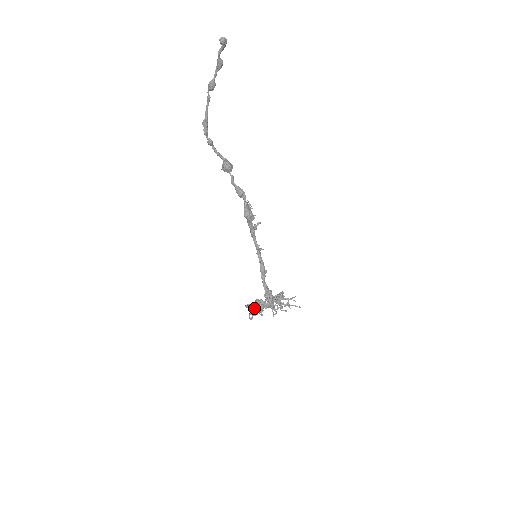
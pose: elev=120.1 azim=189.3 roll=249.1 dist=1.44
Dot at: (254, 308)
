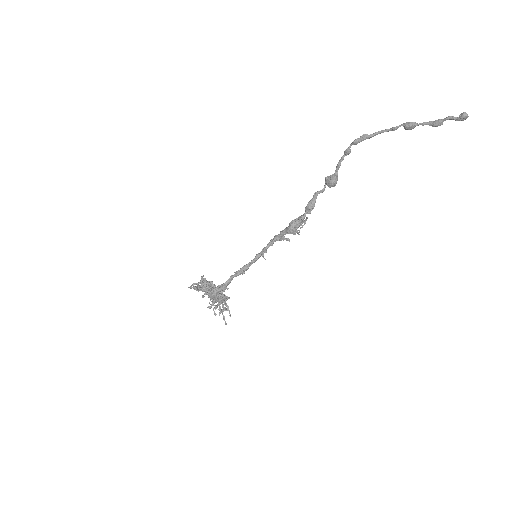
Dot at: (205, 285)
